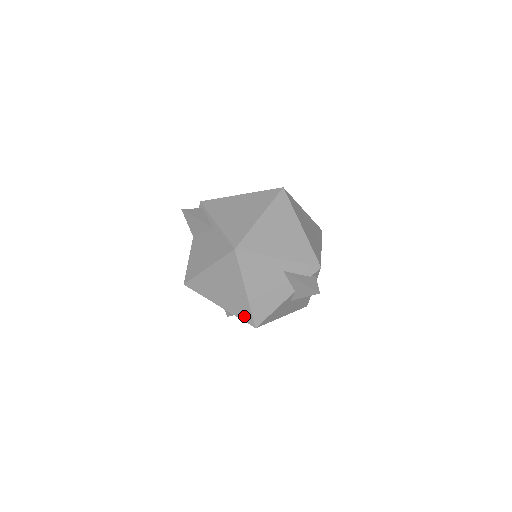
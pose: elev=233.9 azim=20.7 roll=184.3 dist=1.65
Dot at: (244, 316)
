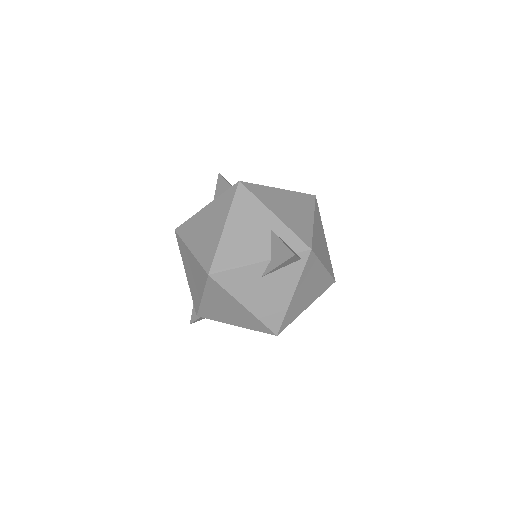
Dot at: (206, 260)
